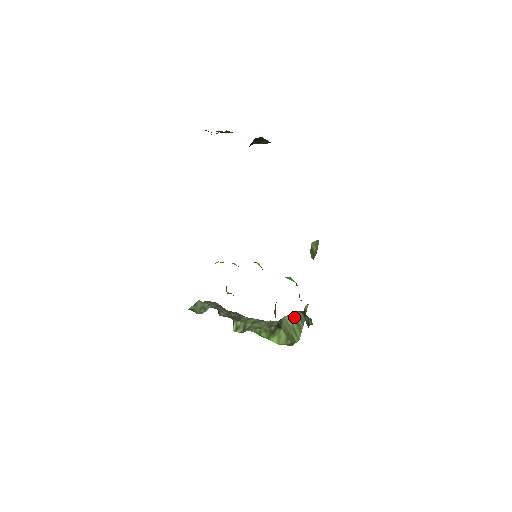
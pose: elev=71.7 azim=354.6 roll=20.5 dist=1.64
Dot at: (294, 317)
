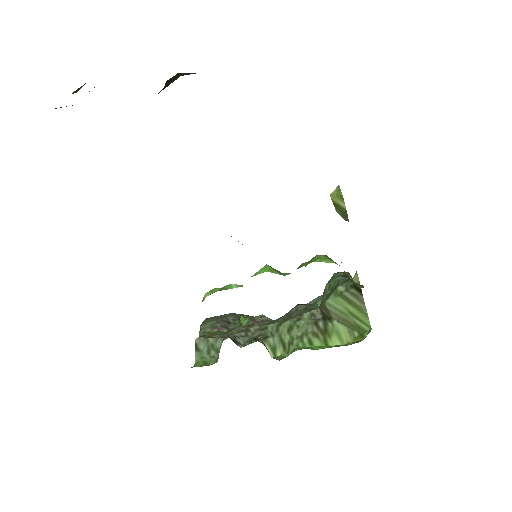
Dot at: (343, 298)
